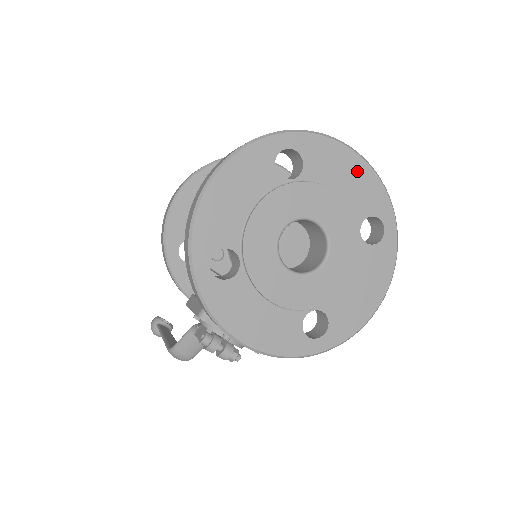
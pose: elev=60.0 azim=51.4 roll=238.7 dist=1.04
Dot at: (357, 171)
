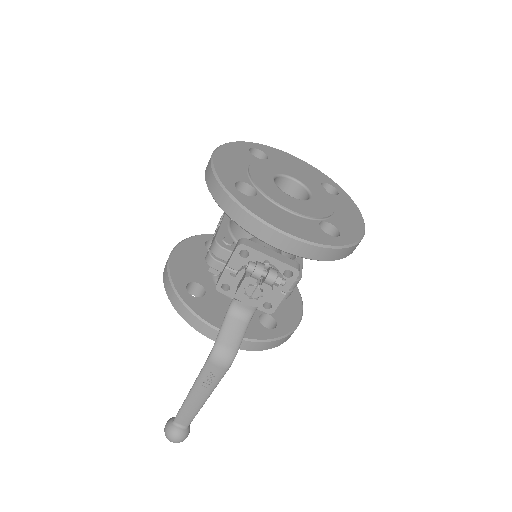
Dot at: (300, 163)
